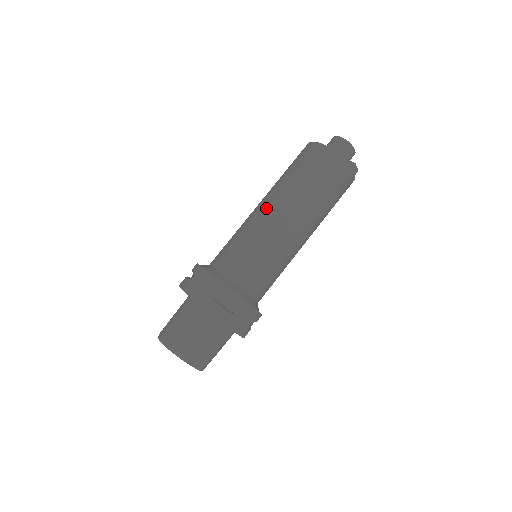
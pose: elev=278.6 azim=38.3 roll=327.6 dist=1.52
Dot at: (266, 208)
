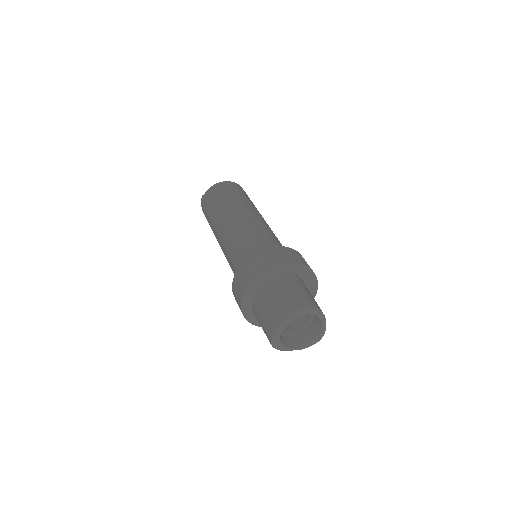
Dot at: (247, 214)
